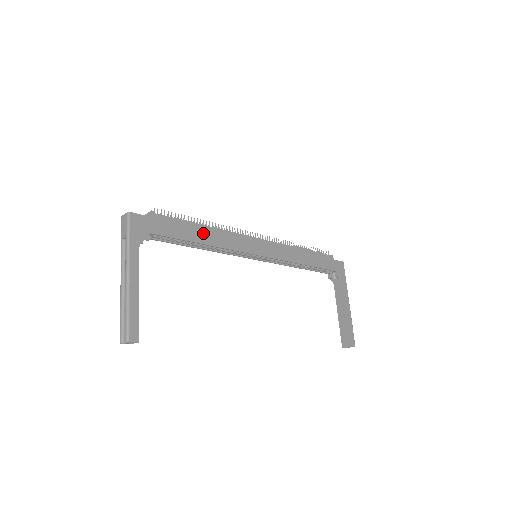
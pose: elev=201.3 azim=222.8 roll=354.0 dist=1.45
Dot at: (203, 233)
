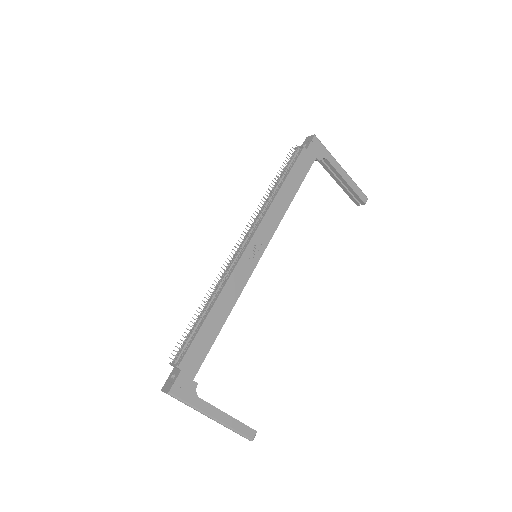
Dot at: (216, 317)
